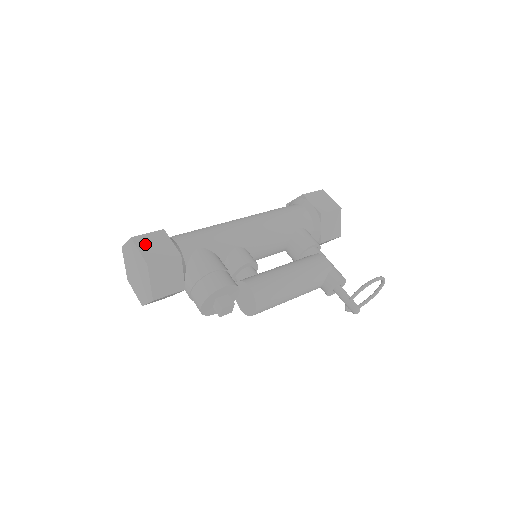
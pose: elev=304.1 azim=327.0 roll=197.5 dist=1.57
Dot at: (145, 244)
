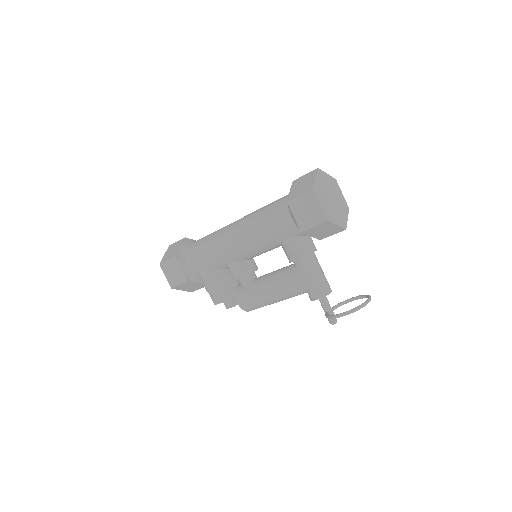
Dot at: (167, 271)
